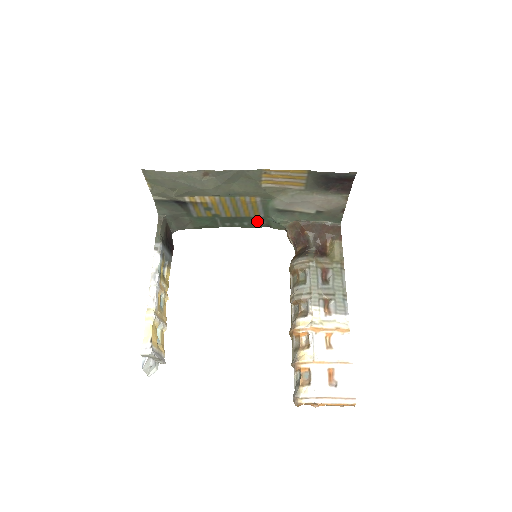
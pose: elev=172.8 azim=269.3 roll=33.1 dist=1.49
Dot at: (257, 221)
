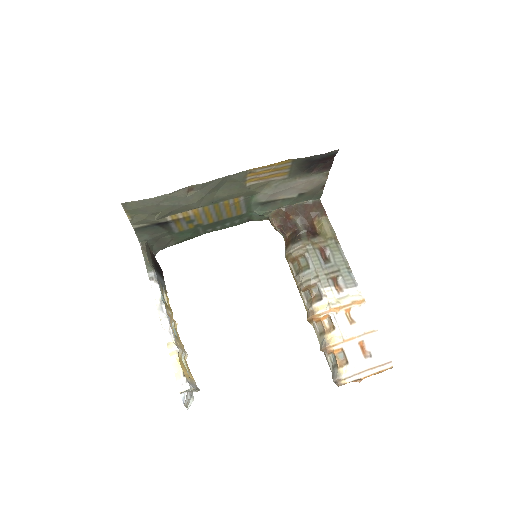
Dot at: (239, 219)
